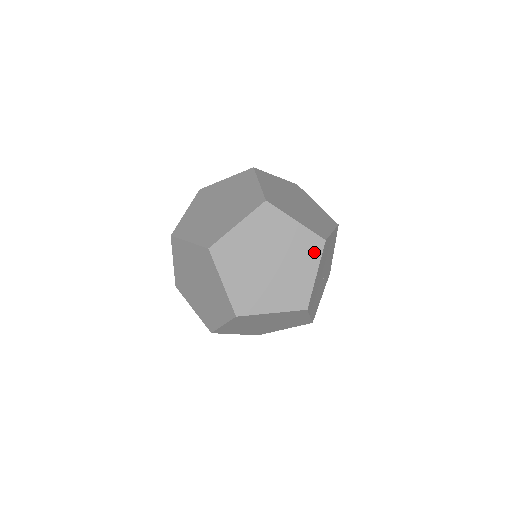
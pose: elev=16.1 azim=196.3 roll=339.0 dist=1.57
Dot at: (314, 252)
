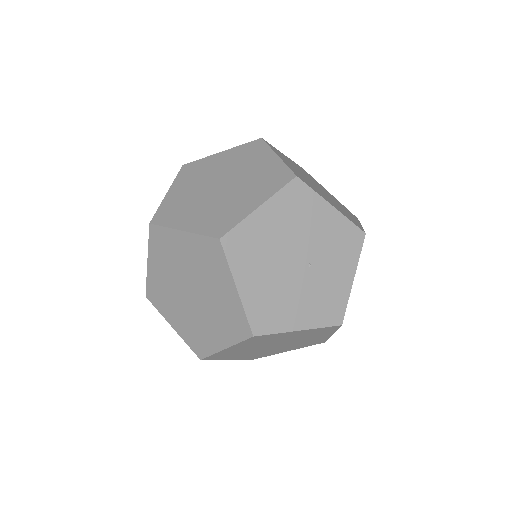
Dot at: (218, 260)
